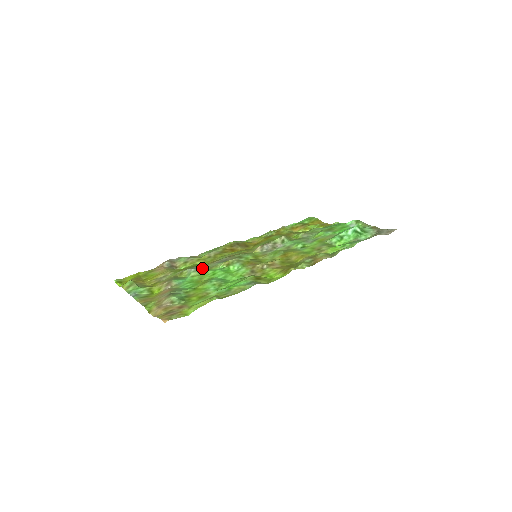
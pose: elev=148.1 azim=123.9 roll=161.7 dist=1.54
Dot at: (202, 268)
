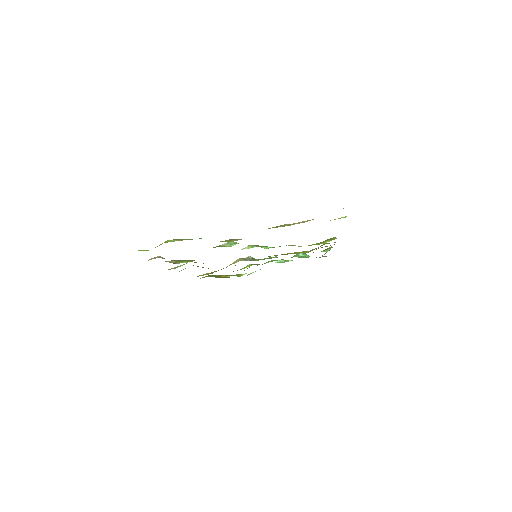
Dot at: occluded
